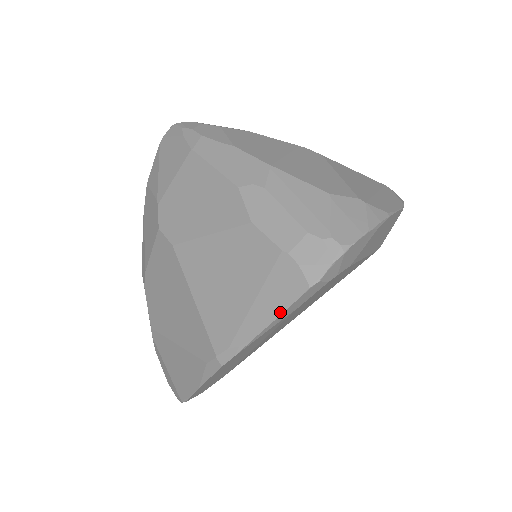
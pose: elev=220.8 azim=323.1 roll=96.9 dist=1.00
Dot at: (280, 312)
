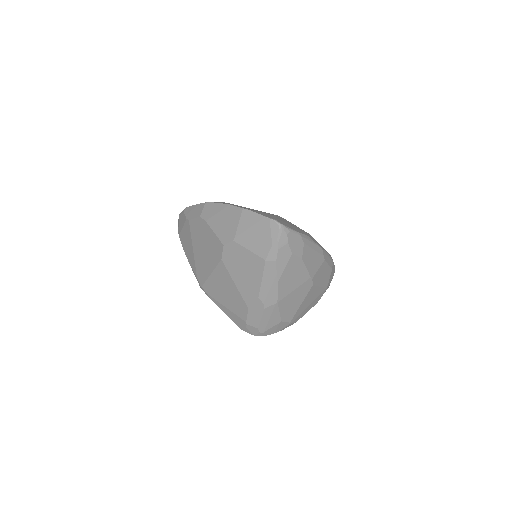
Dot at: (230, 318)
